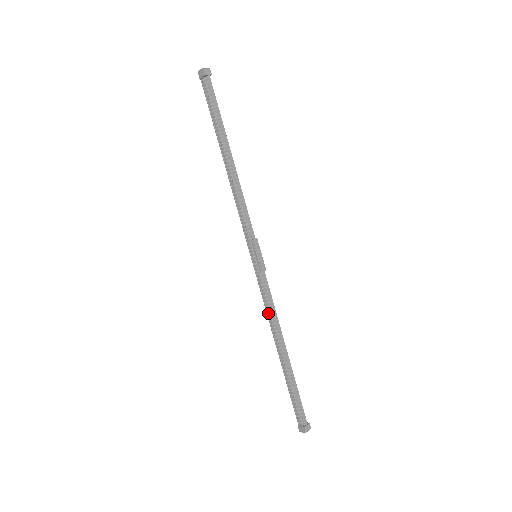
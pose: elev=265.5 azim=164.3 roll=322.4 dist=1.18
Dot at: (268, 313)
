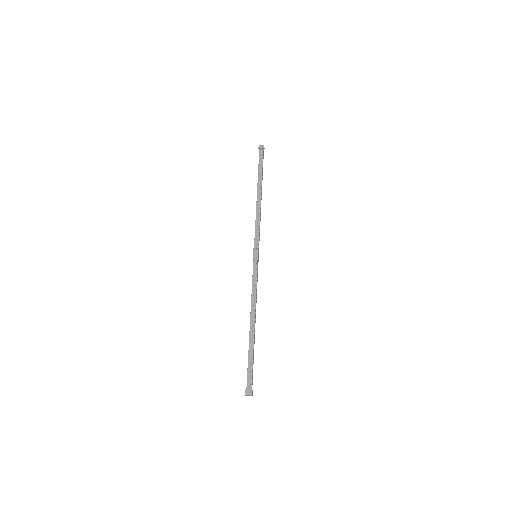
Dot at: (252, 296)
